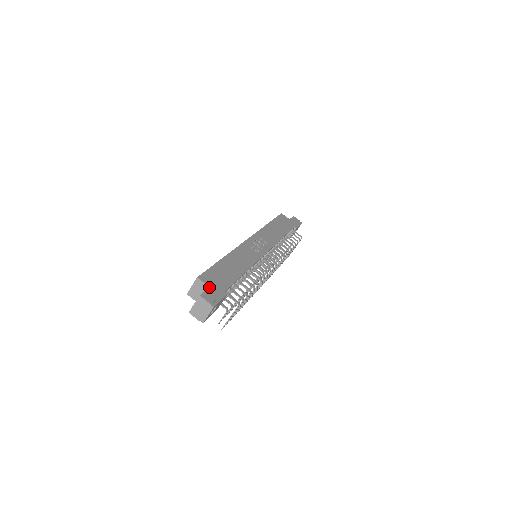
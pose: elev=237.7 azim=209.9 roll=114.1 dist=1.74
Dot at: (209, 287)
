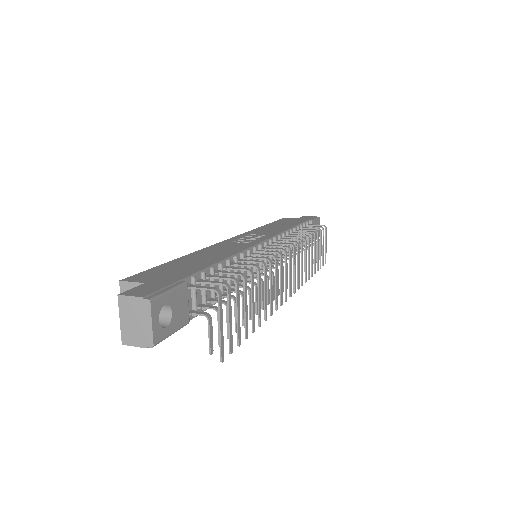
Dot at: (144, 283)
